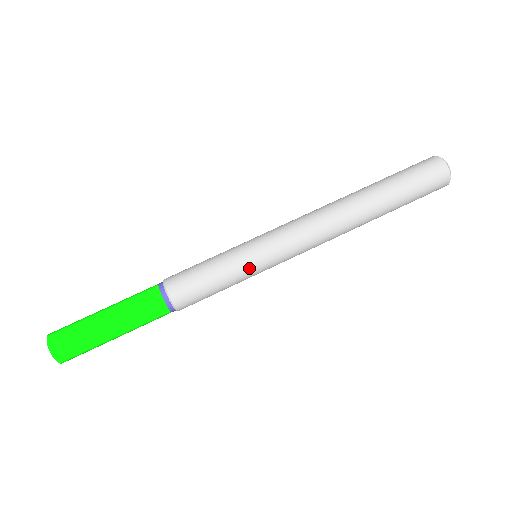
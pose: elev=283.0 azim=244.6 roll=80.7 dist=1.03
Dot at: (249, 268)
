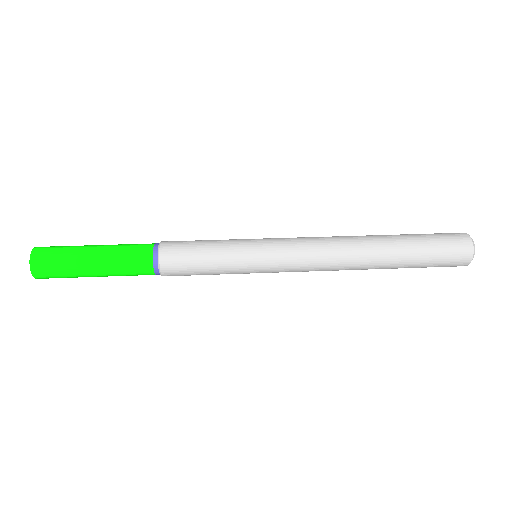
Dot at: (244, 256)
